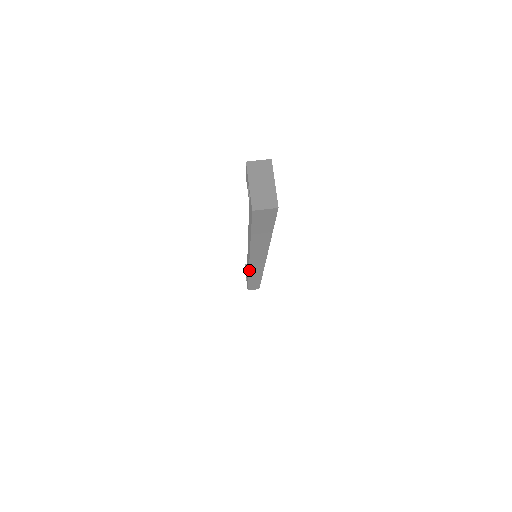
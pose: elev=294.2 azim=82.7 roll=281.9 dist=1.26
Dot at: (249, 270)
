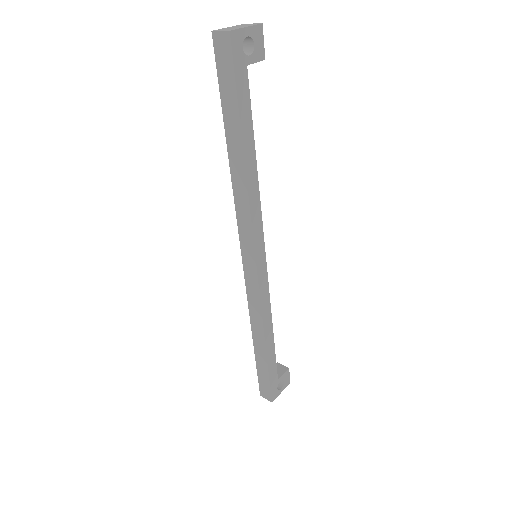
Dot at: (246, 281)
